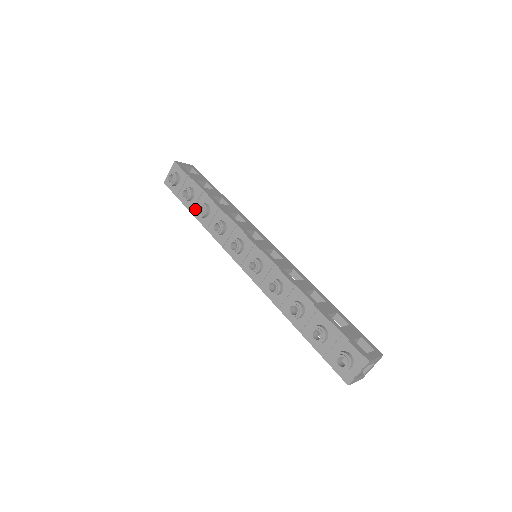
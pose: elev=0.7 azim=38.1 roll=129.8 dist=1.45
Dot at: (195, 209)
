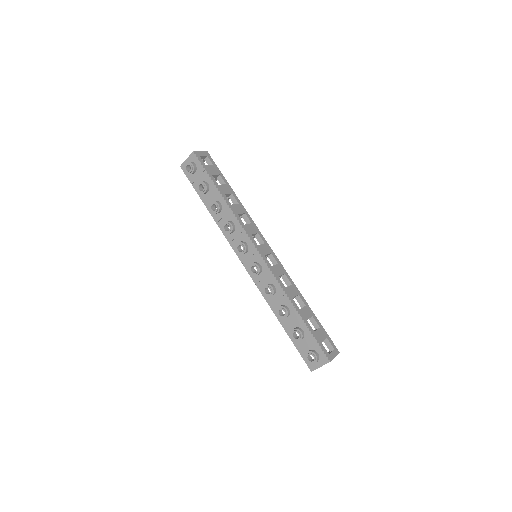
Dot at: (208, 202)
